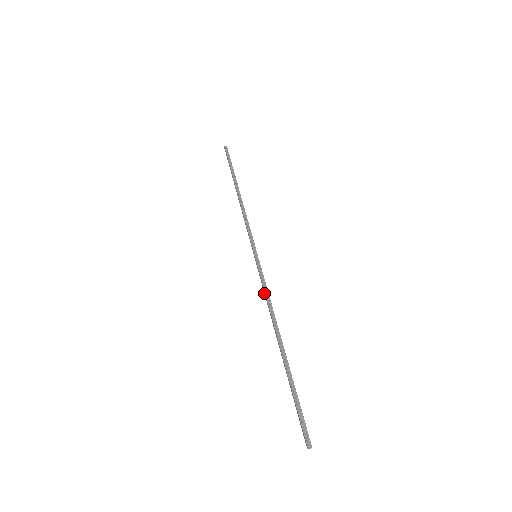
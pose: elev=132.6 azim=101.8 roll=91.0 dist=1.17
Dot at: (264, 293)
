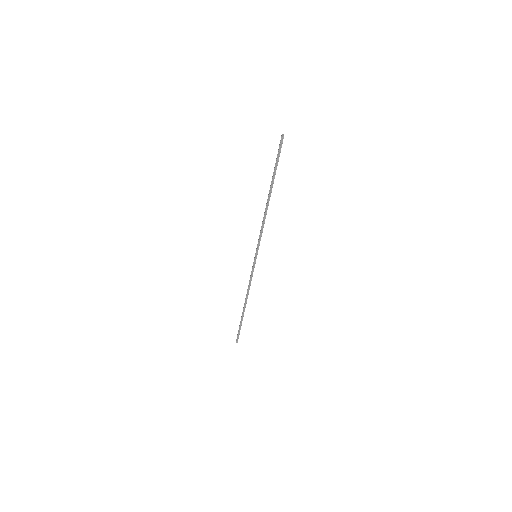
Dot at: occluded
